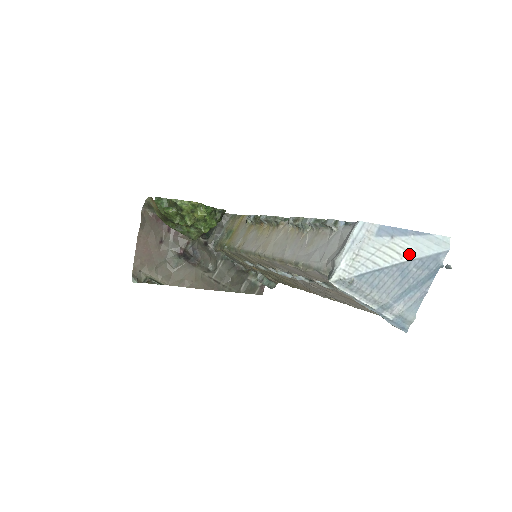
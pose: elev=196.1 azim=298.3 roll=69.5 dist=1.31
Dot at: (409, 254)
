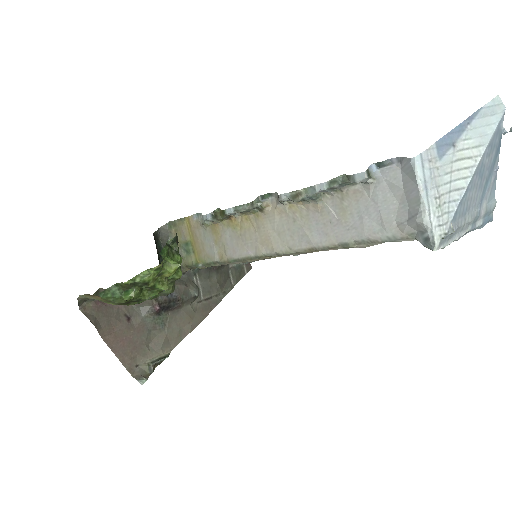
Dot at: (478, 149)
